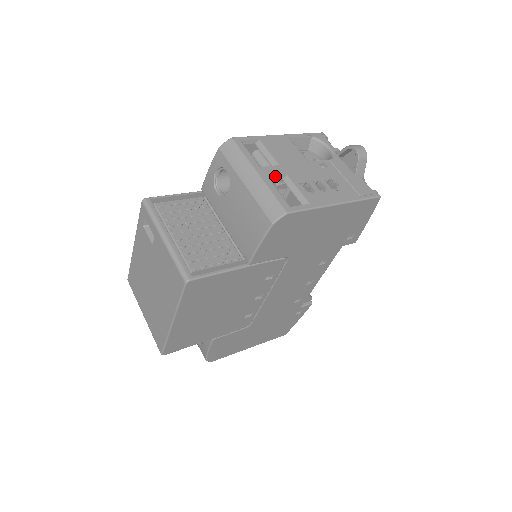
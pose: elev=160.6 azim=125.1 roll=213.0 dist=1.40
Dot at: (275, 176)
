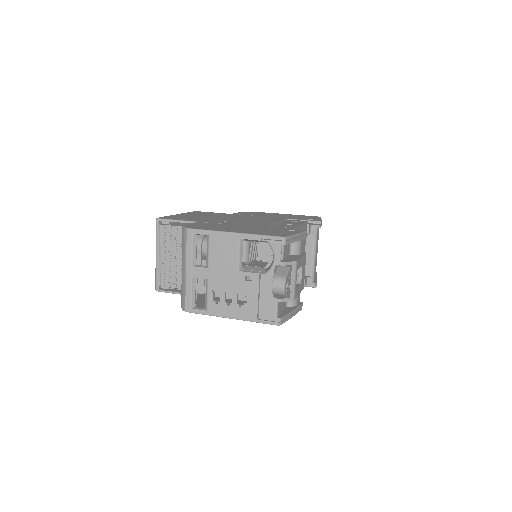
Dot at: occluded
